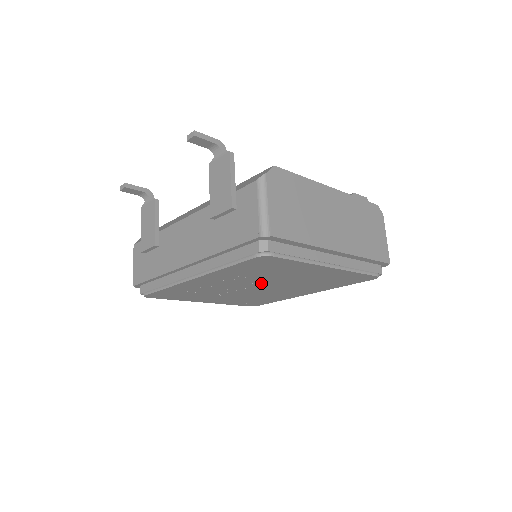
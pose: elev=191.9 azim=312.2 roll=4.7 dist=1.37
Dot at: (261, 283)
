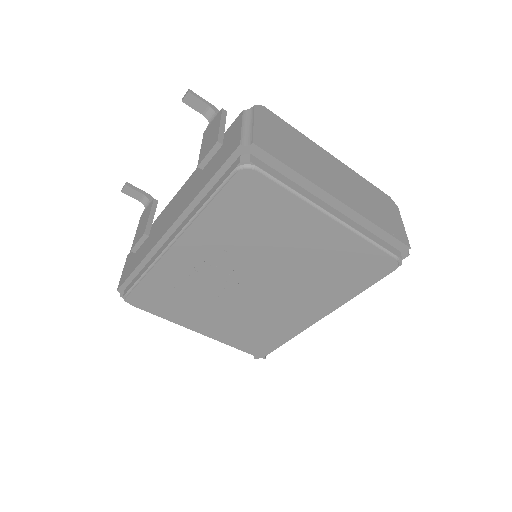
Dot at: (257, 268)
